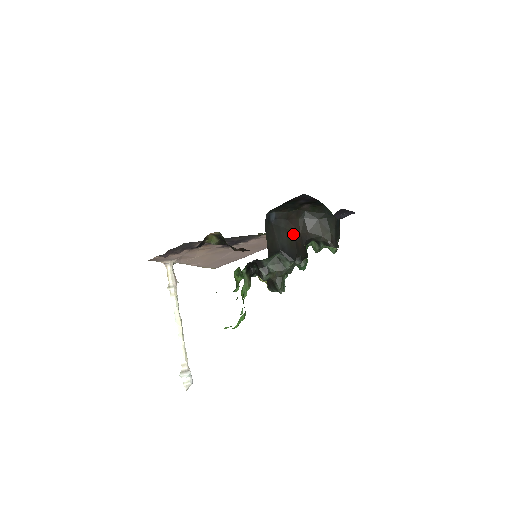
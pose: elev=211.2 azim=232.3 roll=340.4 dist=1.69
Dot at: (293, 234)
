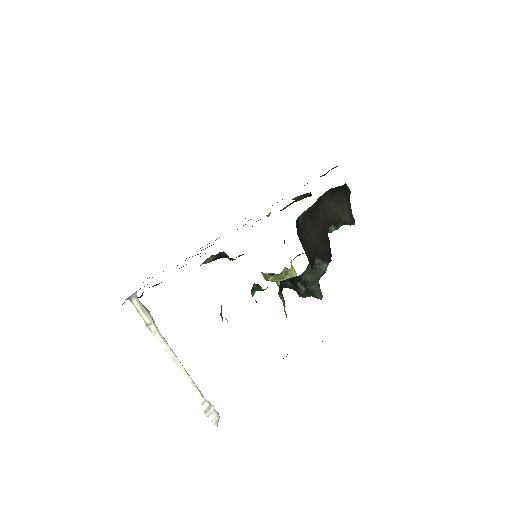
Dot at: (319, 229)
